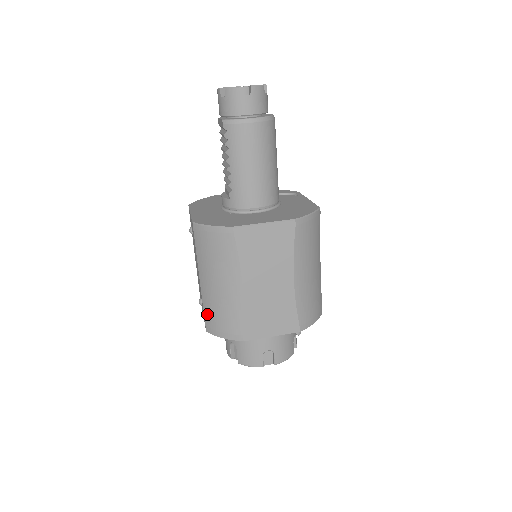
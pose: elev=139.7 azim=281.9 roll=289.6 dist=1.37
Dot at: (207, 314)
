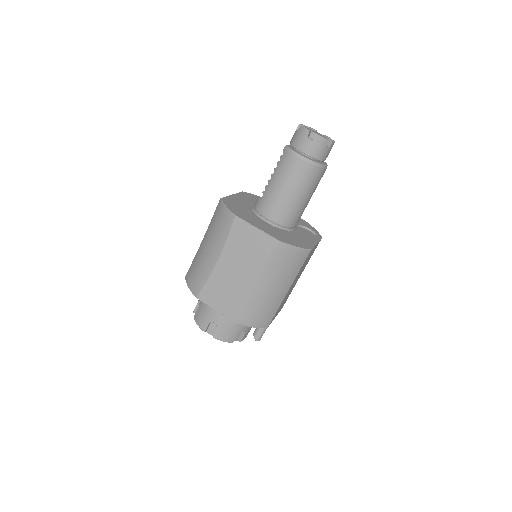
Dot at: (192, 265)
